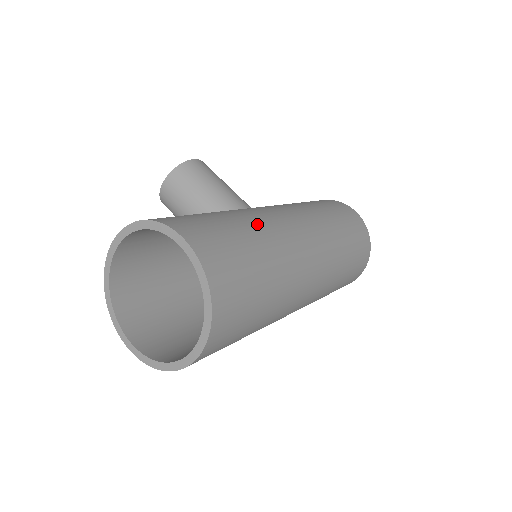
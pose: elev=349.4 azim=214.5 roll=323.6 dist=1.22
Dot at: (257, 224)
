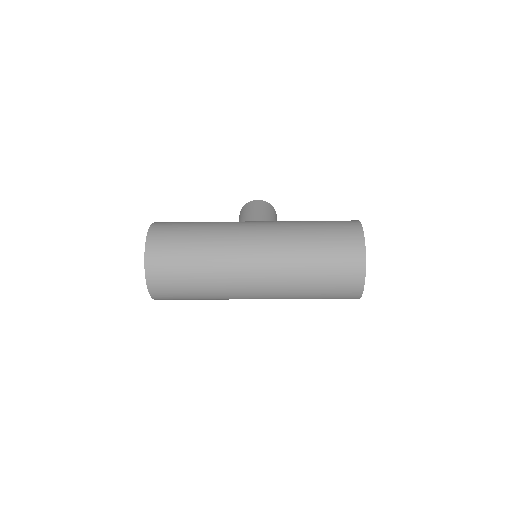
Dot at: (214, 226)
